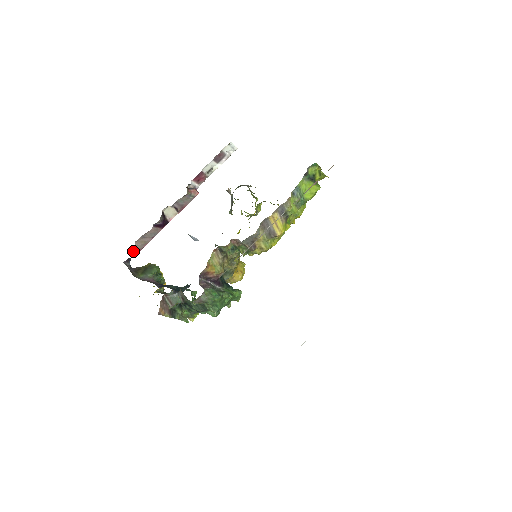
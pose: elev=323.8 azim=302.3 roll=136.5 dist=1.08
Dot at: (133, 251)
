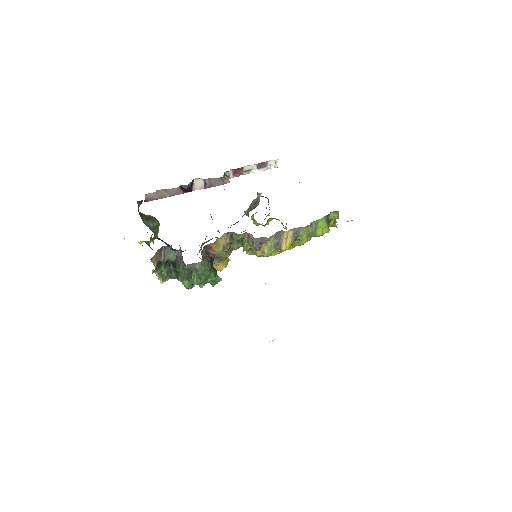
Dot at: (149, 197)
